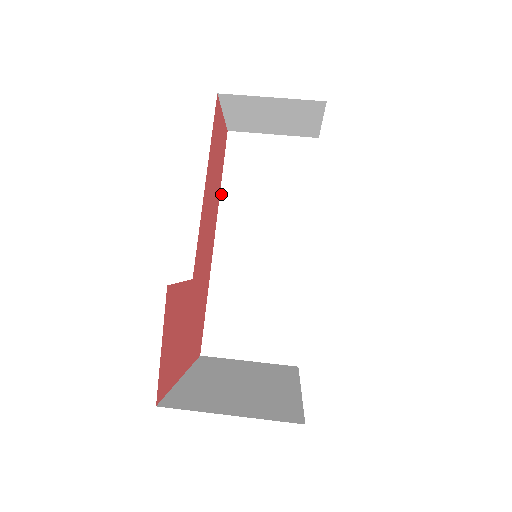
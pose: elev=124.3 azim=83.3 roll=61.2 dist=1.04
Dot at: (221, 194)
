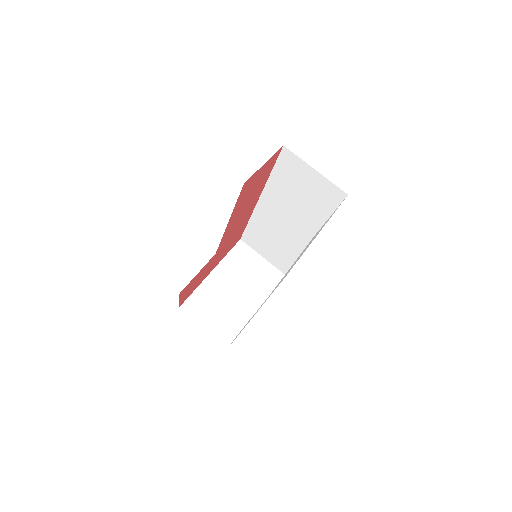
Dot at: (268, 180)
